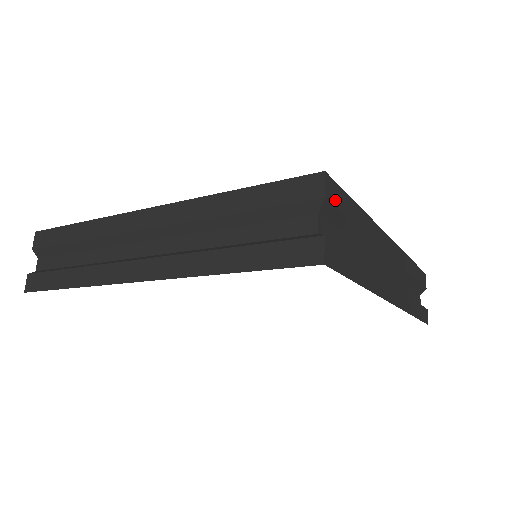
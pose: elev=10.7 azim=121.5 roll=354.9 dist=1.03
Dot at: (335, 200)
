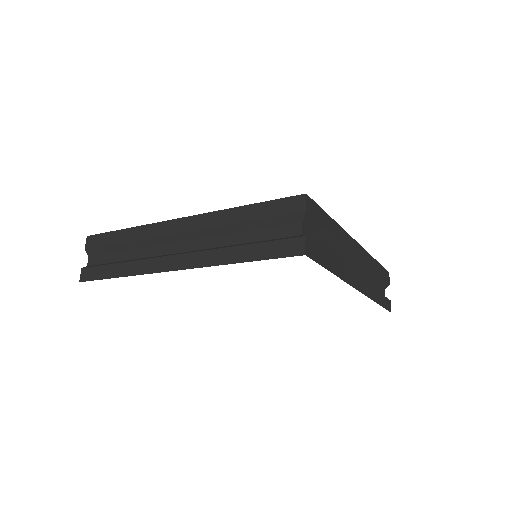
Dot at: (313, 213)
